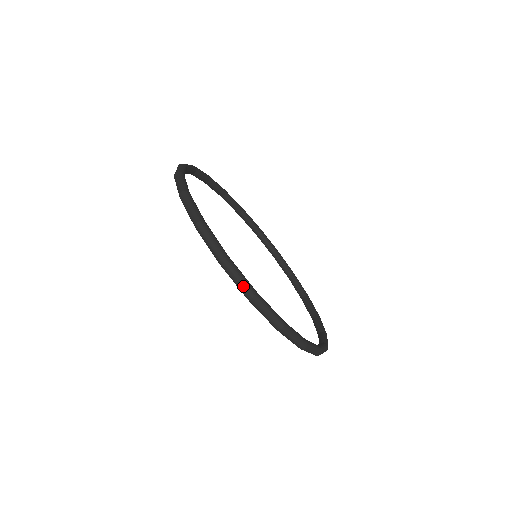
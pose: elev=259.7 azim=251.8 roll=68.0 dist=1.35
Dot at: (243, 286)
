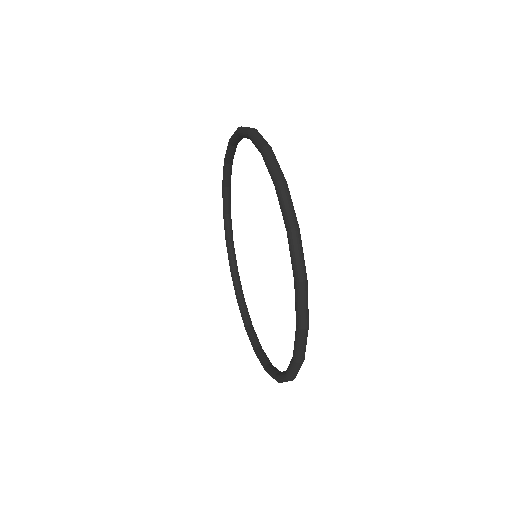
Dot at: (249, 127)
